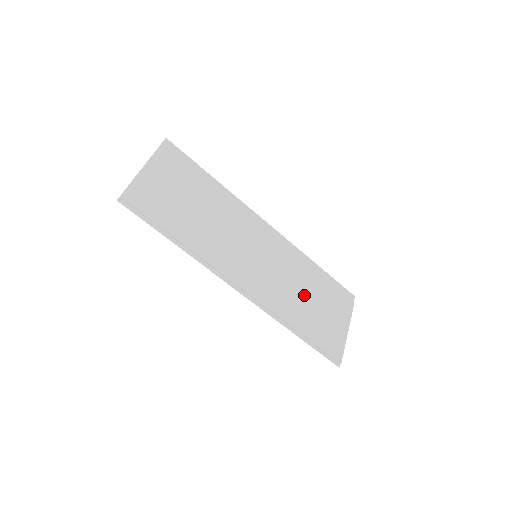
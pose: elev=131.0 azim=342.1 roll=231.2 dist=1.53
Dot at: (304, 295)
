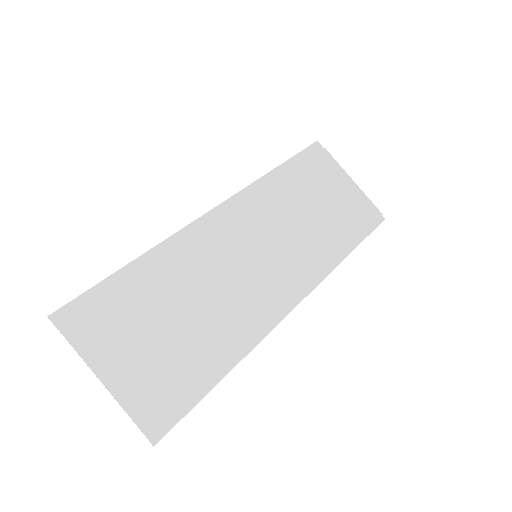
Dot at: (309, 214)
